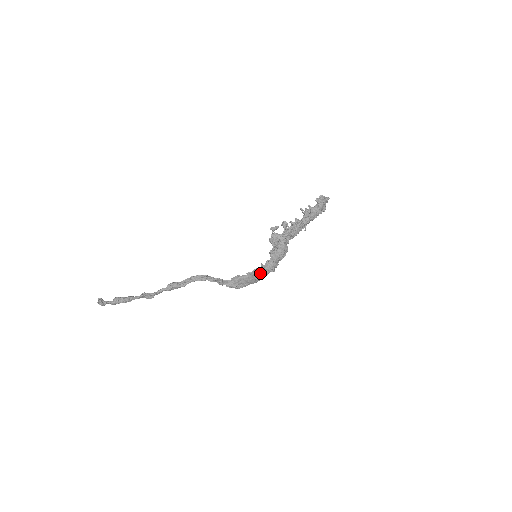
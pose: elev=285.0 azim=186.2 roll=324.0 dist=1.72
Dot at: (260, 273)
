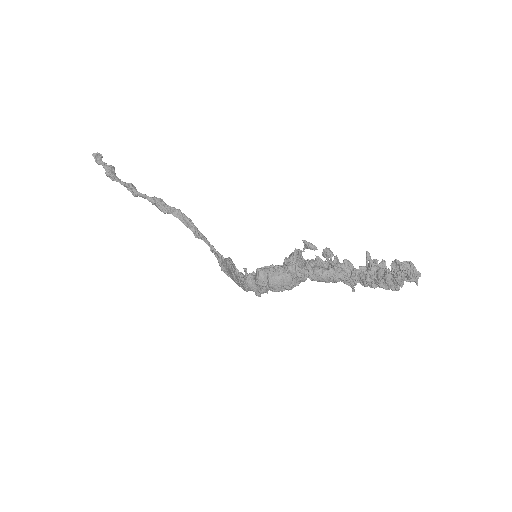
Dot at: (239, 279)
